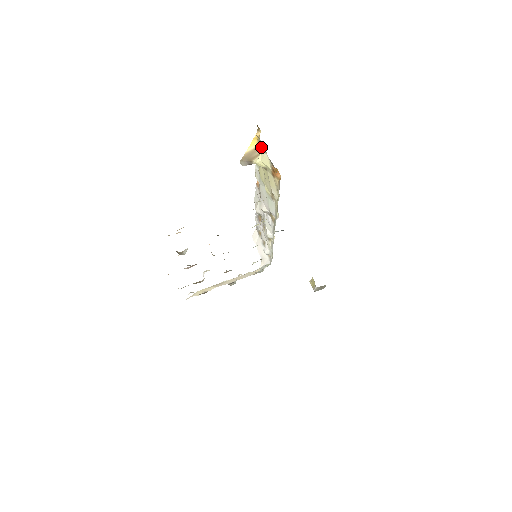
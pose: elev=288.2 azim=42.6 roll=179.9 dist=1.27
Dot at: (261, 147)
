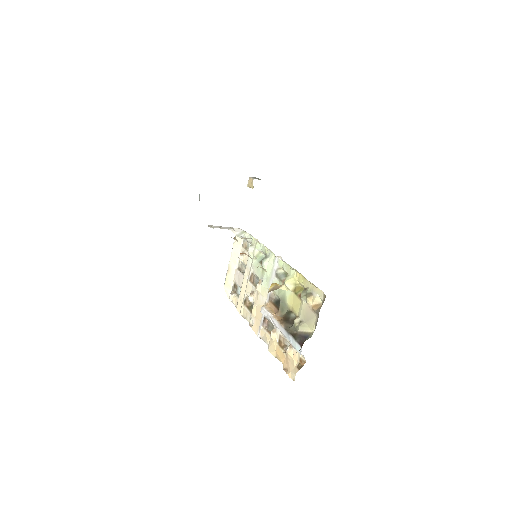
Dot at: occluded
